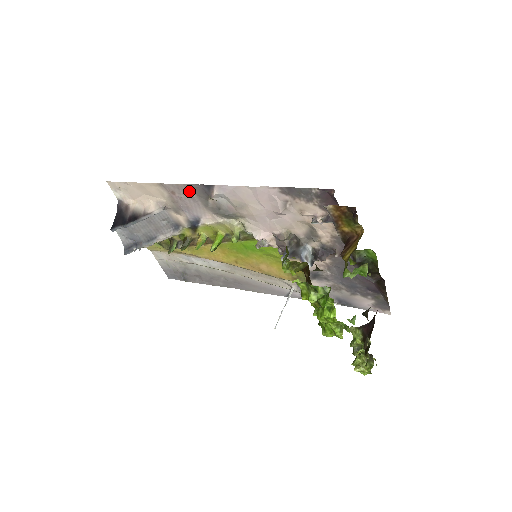
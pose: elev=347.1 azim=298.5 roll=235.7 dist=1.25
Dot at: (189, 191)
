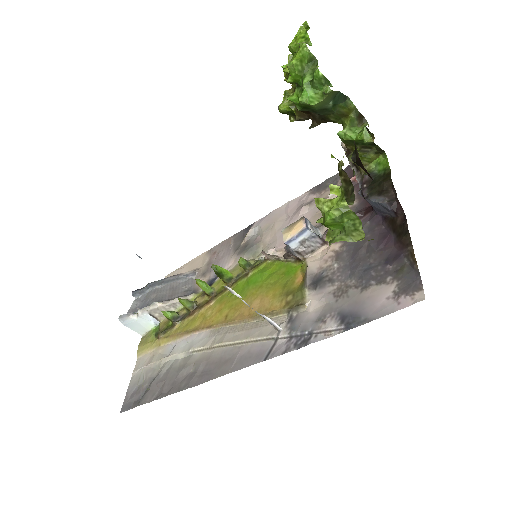
Dot at: (230, 242)
